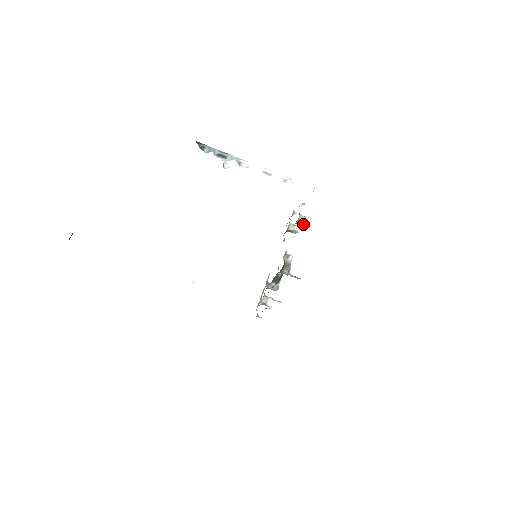
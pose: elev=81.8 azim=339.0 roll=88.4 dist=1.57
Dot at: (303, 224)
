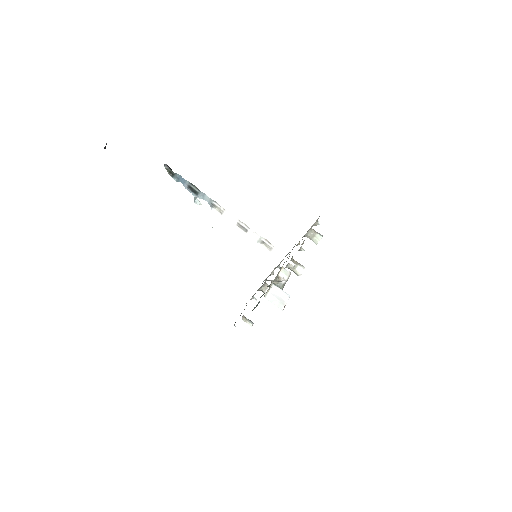
Dot at: (293, 271)
